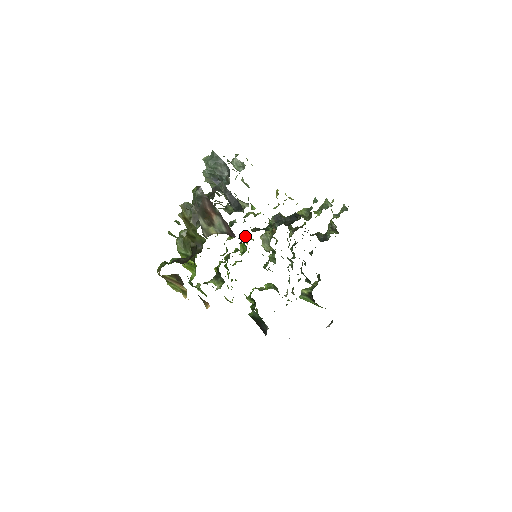
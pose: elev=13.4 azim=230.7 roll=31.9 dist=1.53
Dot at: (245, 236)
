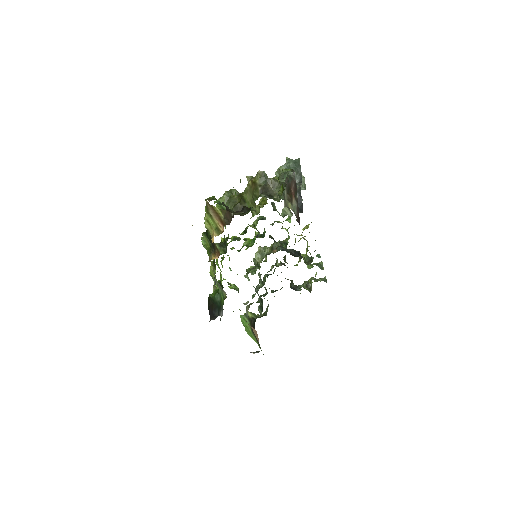
Dot at: occluded
